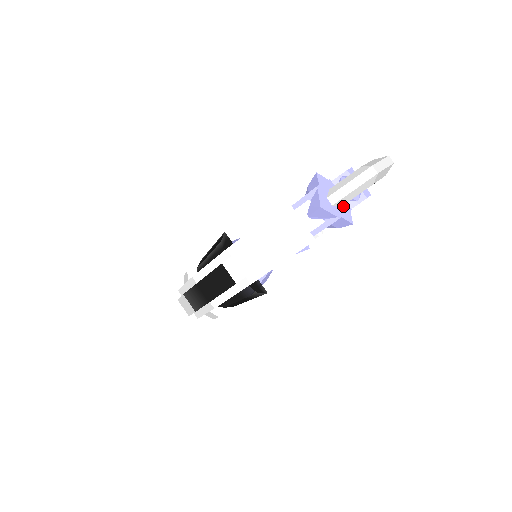
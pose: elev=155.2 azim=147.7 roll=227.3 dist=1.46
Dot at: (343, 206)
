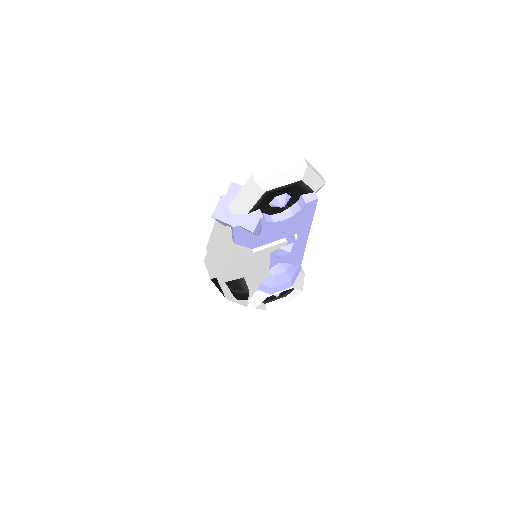
Dot at: (250, 214)
